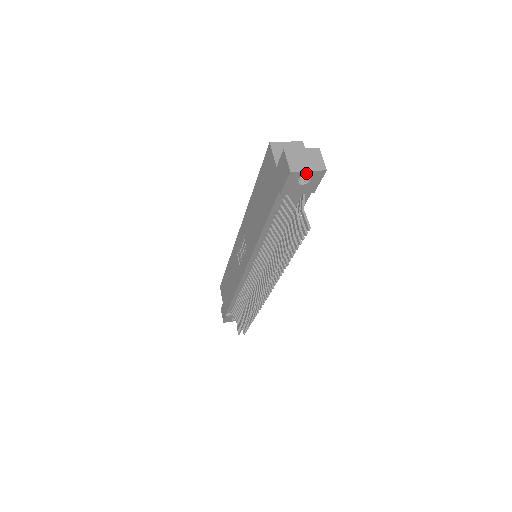
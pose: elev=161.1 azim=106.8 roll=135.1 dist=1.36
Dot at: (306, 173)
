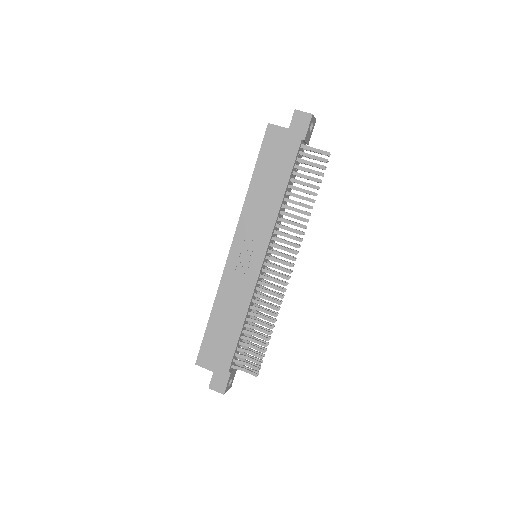
Dot at: (313, 119)
